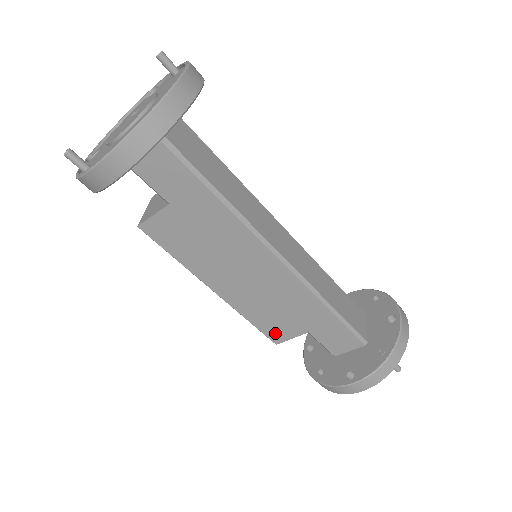
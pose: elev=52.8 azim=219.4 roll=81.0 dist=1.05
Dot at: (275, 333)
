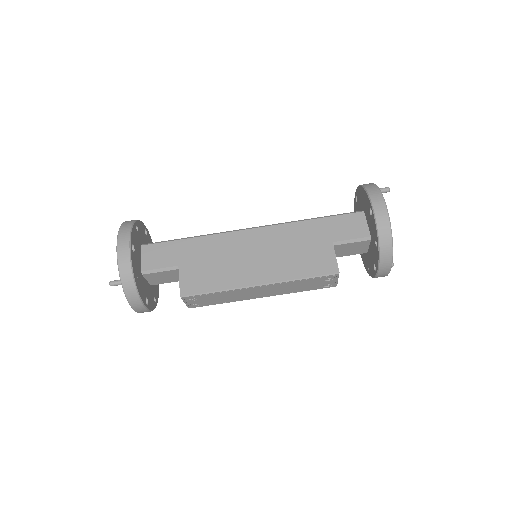
Dot at: (324, 266)
